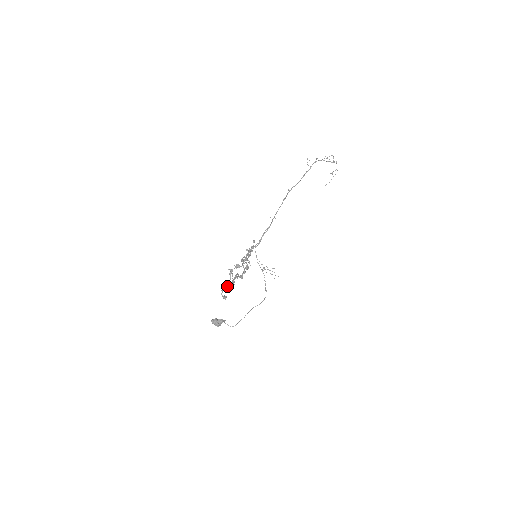
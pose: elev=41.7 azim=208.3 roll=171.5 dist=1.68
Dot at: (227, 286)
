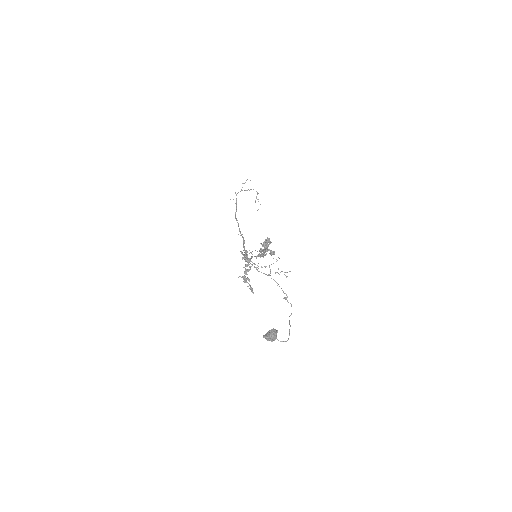
Dot at: occluded
